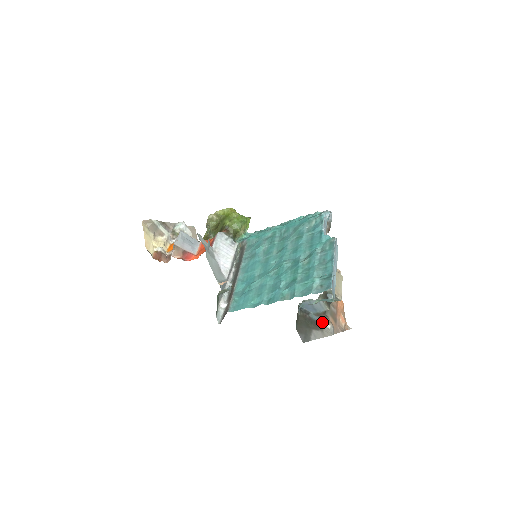
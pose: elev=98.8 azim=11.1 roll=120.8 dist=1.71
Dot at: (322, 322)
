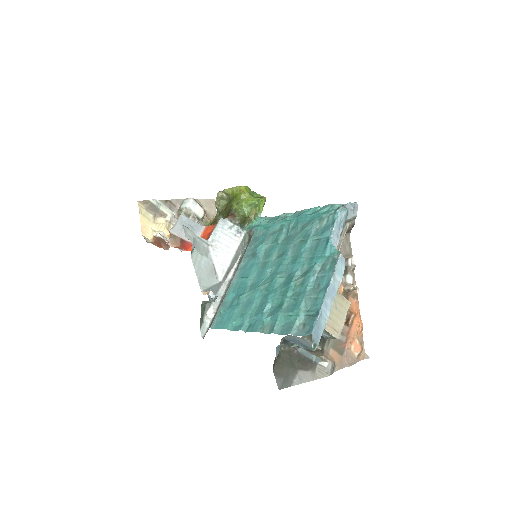
Dot at: (316, 359)
